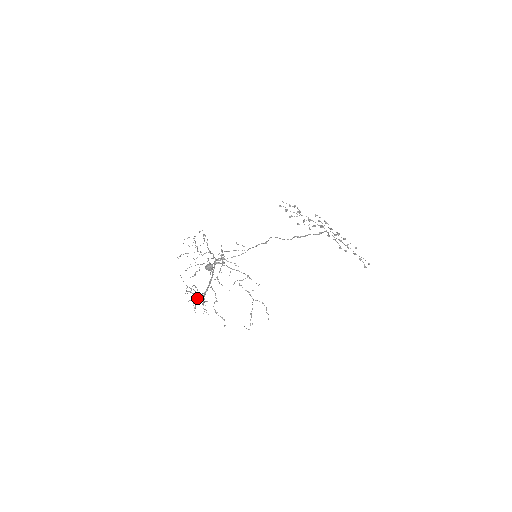
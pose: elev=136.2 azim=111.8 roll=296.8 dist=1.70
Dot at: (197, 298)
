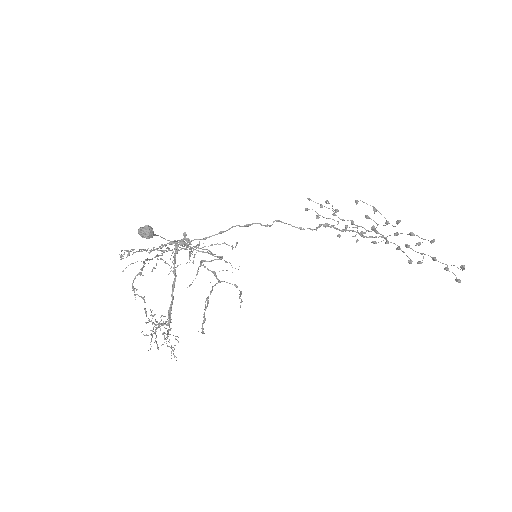
Dot at: (158, 327)
